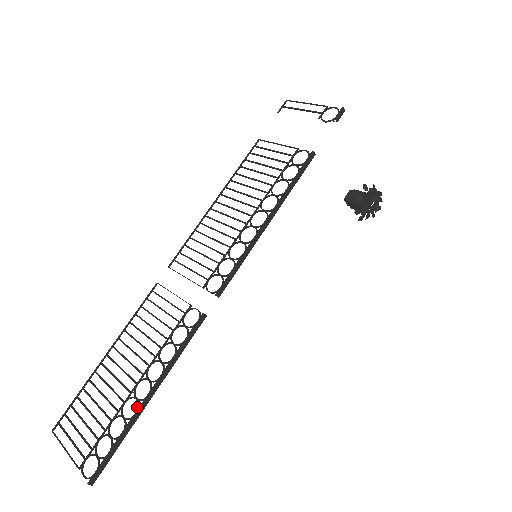
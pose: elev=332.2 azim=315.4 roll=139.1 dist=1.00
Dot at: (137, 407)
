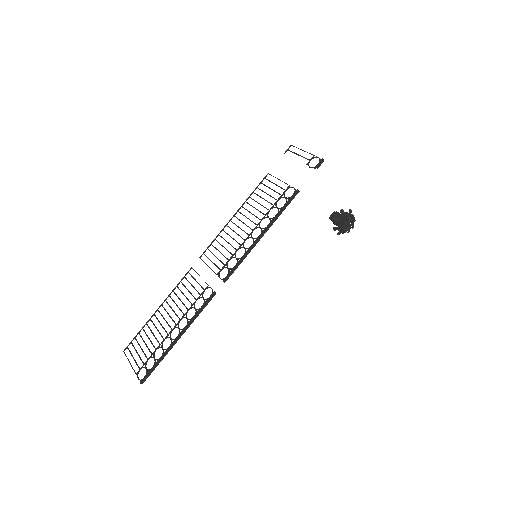
Dot at: occluded
